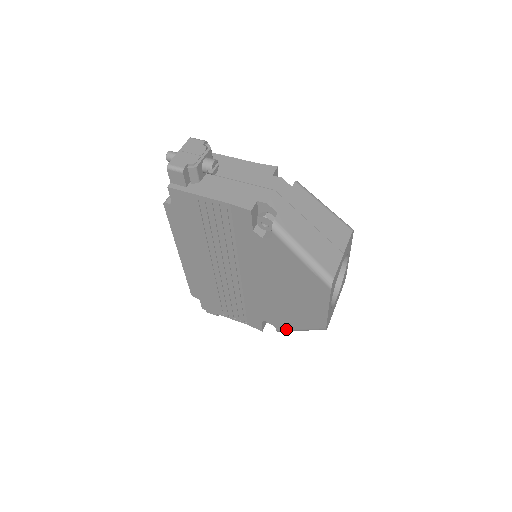
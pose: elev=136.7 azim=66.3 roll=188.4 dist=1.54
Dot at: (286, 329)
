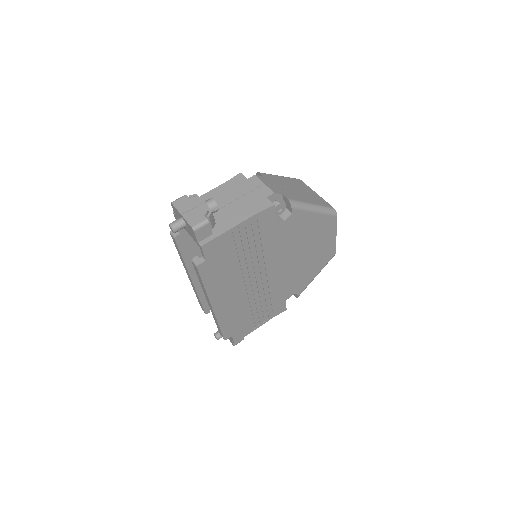
Dot at: (306, 286)
